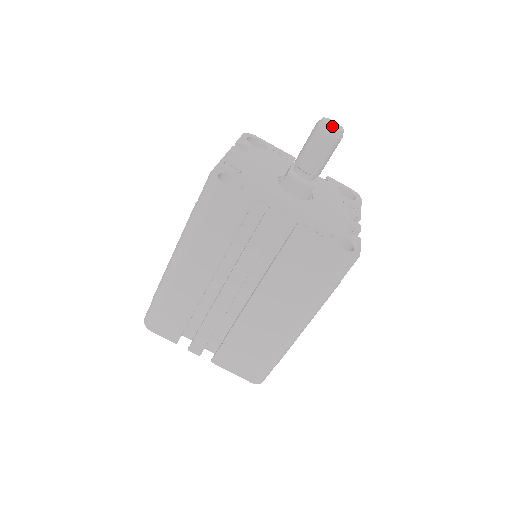
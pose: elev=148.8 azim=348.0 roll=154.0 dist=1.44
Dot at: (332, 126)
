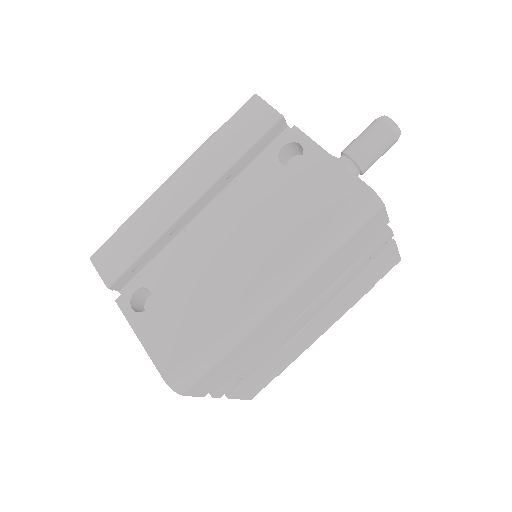
Dot at: (398, 129)
